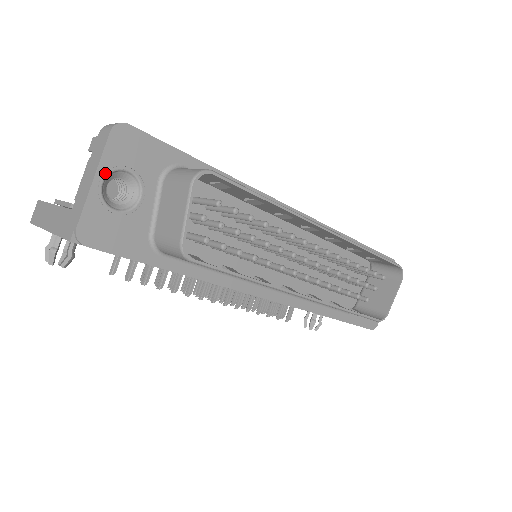
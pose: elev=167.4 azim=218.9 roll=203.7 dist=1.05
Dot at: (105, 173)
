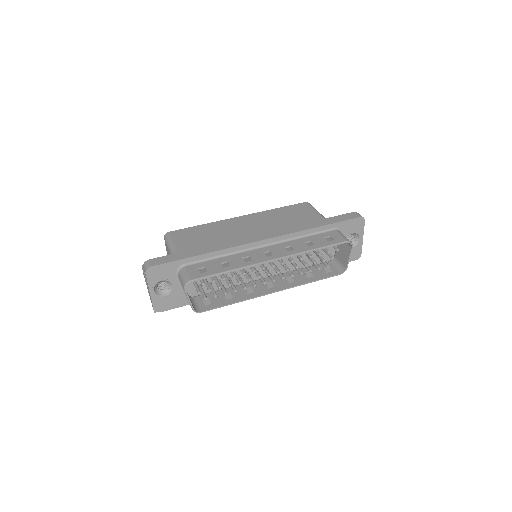
Dot at: (153, 287)
